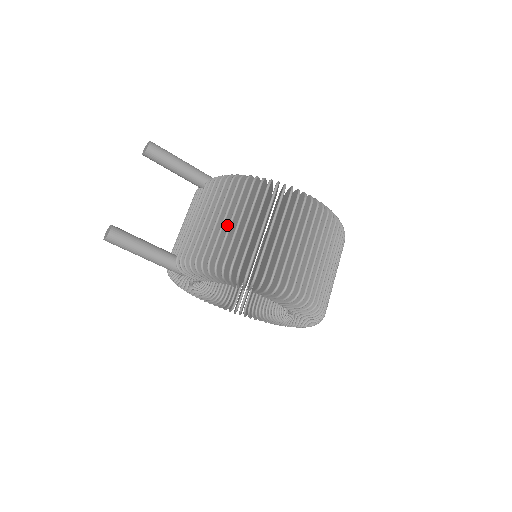
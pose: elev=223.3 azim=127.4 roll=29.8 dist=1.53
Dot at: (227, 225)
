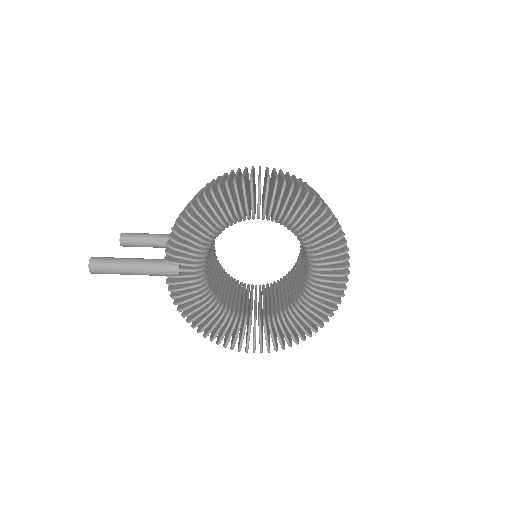
Dot at: occluded
